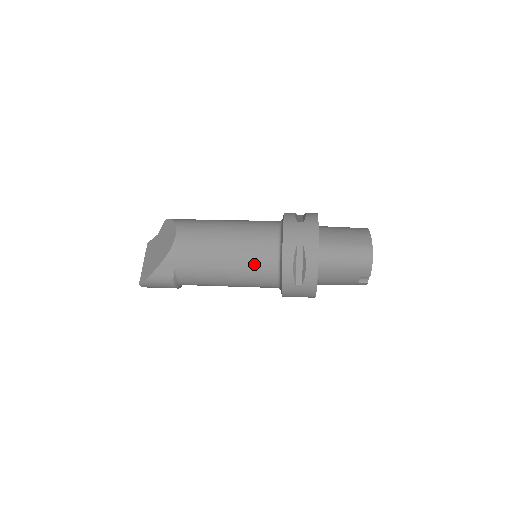
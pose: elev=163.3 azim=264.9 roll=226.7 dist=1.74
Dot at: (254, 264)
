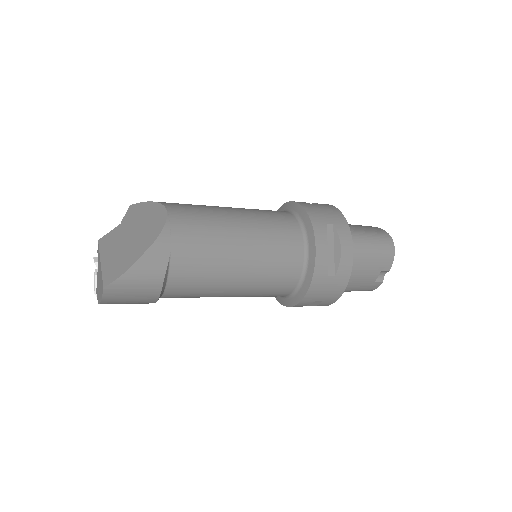
Dot at: (277, 250)
